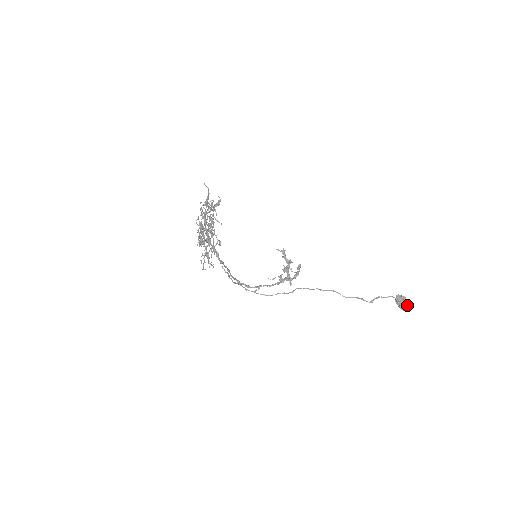
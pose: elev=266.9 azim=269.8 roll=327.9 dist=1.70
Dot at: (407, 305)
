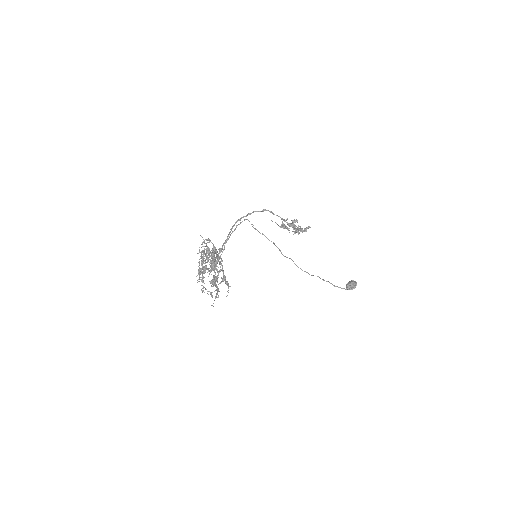
Dot at: occluded
